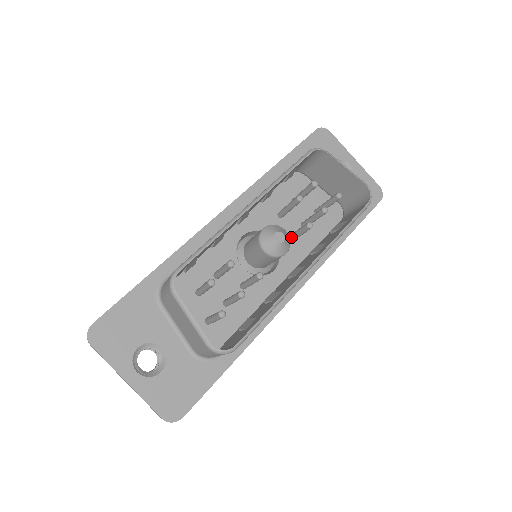
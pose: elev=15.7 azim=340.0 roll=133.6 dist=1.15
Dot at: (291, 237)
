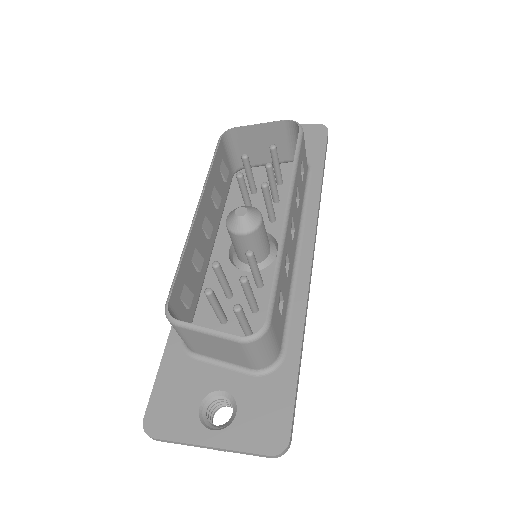
Dot at: (268, 214)
